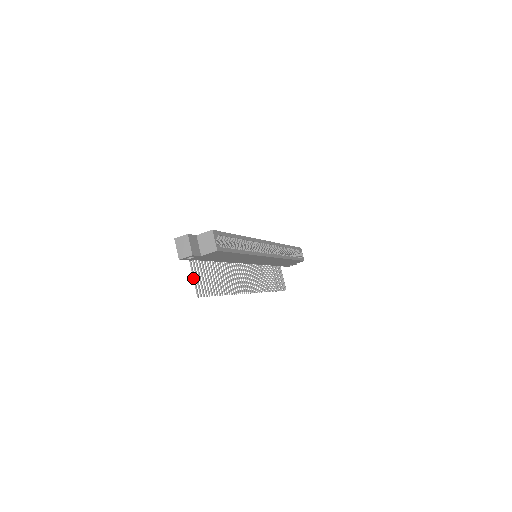
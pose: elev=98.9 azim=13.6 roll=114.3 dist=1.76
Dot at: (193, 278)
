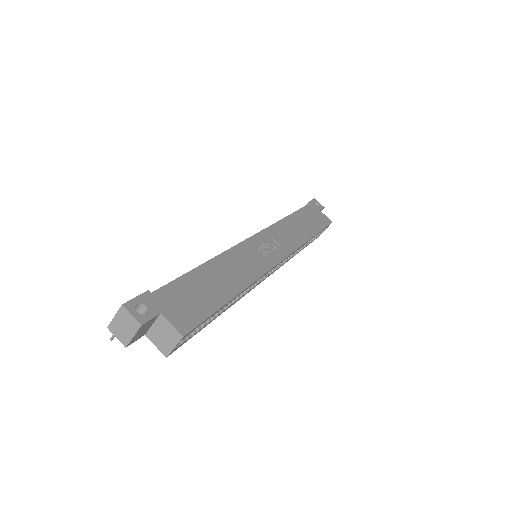
Dot at: occluded
